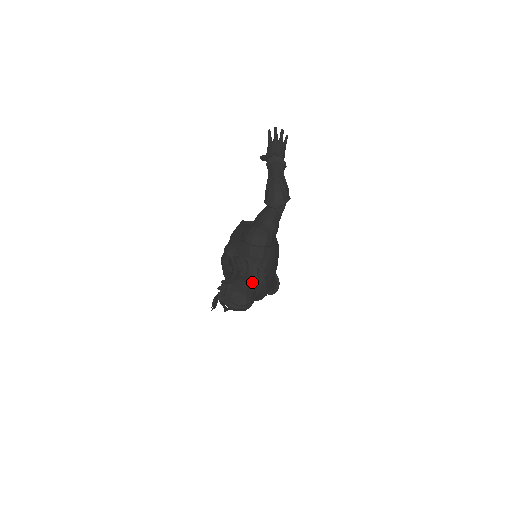
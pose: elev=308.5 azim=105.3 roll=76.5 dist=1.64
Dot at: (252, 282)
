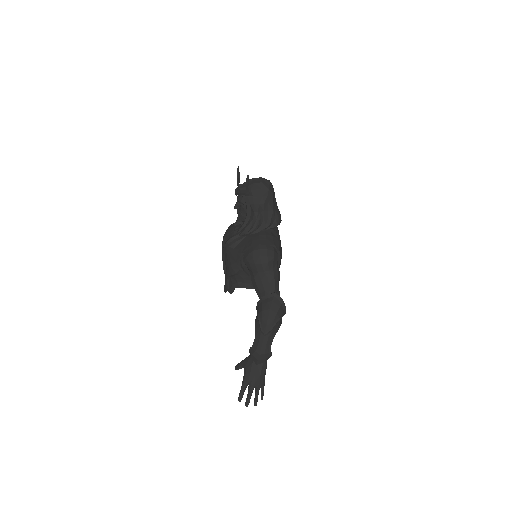
Dot at: occluded
